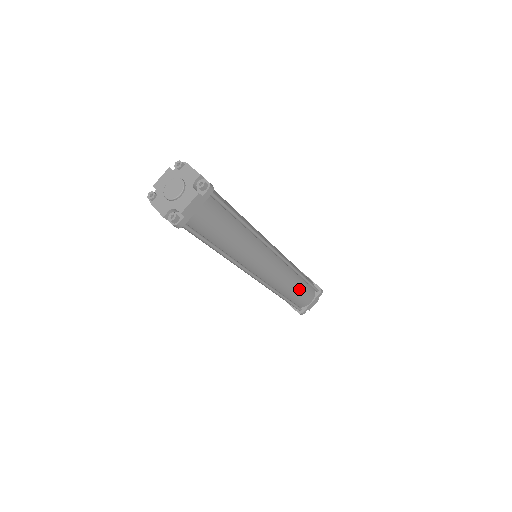
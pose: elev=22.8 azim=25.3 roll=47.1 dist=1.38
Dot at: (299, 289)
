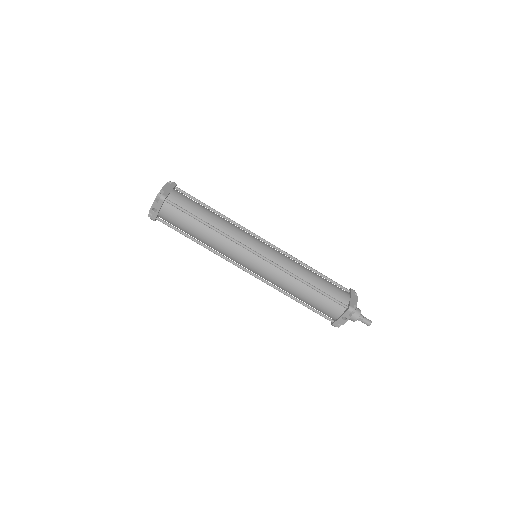
Dot at: (319, 278)
